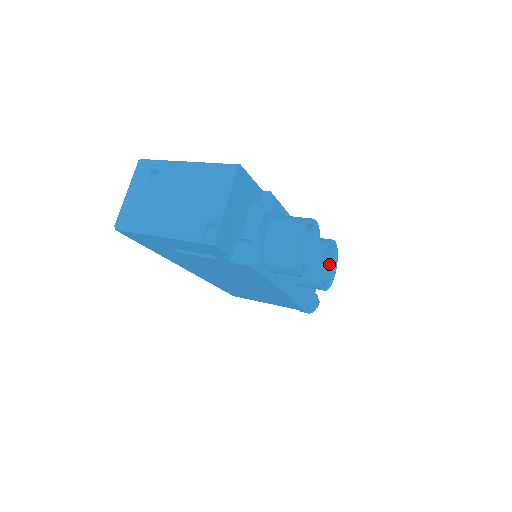
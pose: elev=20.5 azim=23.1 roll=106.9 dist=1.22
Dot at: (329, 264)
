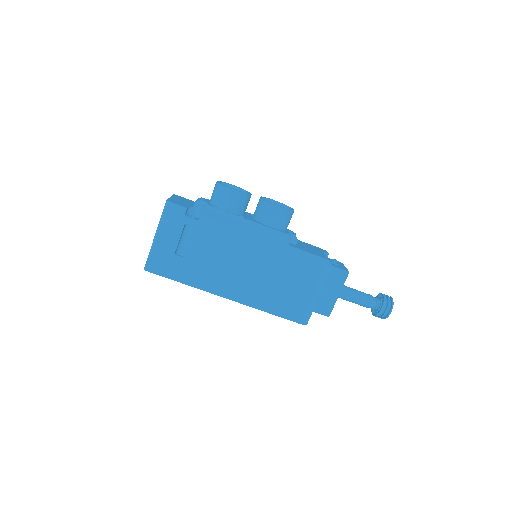
Dot at: occluded
